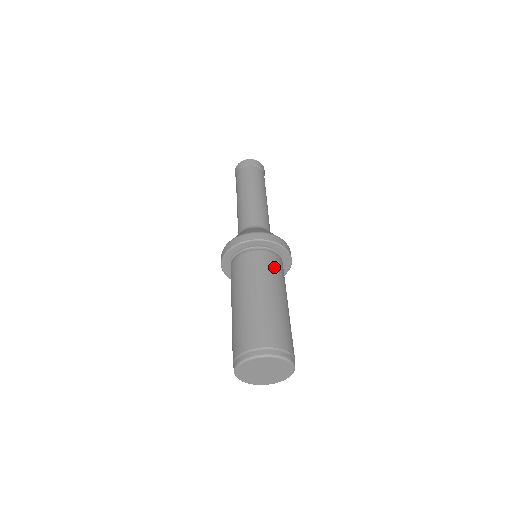
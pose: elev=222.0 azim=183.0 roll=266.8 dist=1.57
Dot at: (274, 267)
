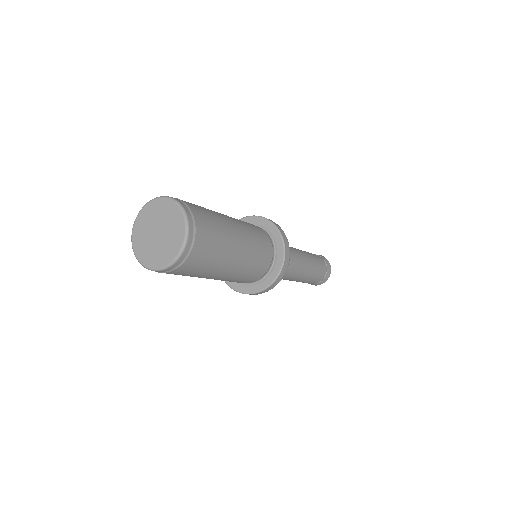
Dot at: (249, 224)
